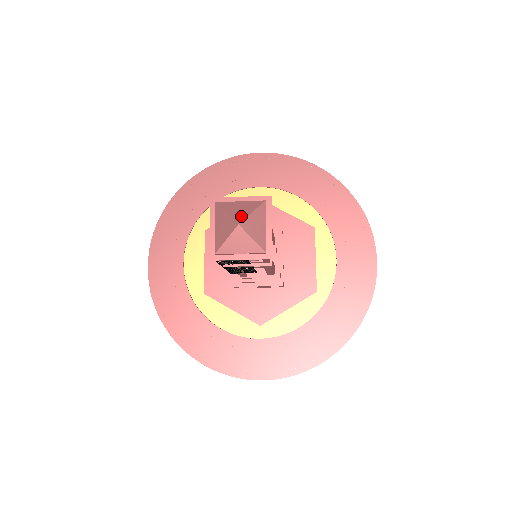
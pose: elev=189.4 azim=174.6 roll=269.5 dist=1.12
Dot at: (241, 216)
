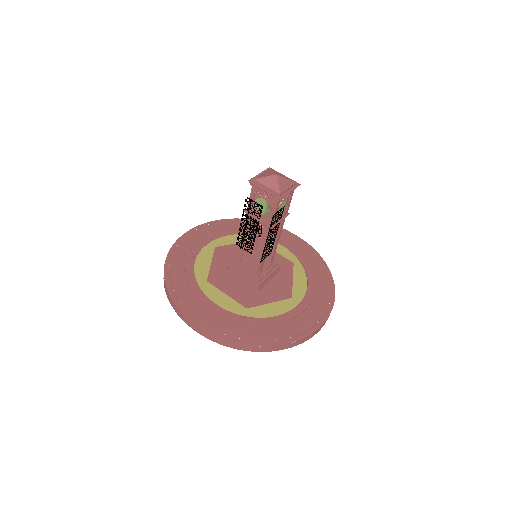
Dot at: (272, 173)
